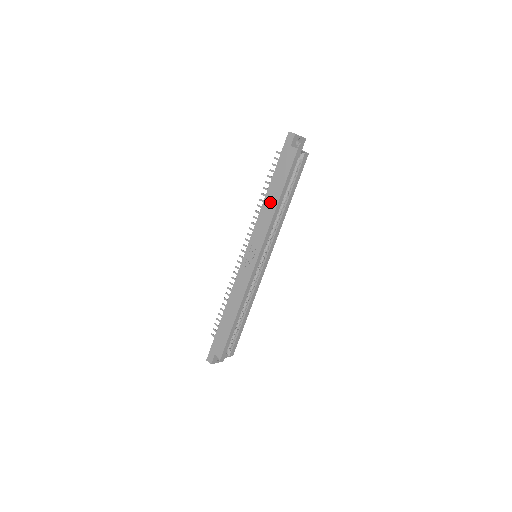
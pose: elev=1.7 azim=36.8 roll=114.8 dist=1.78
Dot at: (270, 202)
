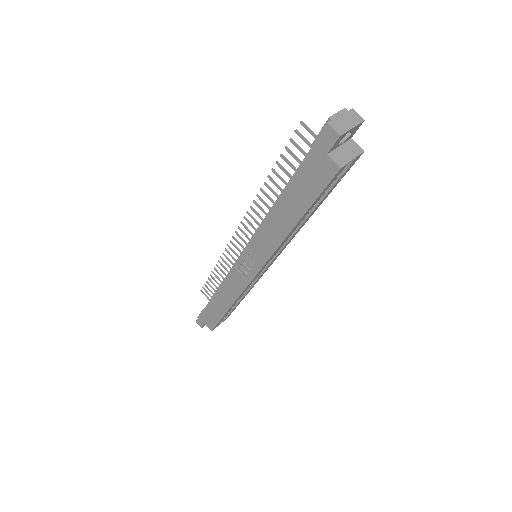
Dot at: (279, 220)
